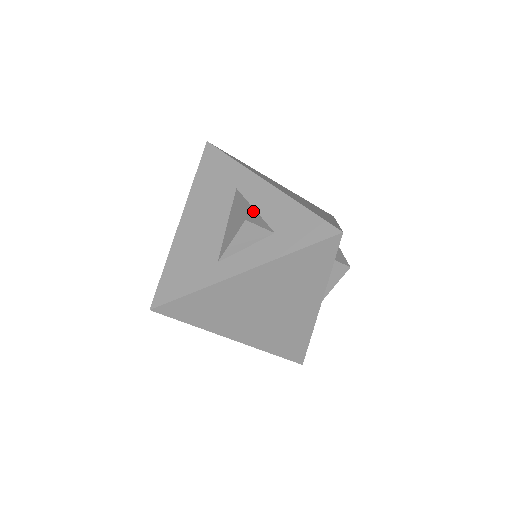
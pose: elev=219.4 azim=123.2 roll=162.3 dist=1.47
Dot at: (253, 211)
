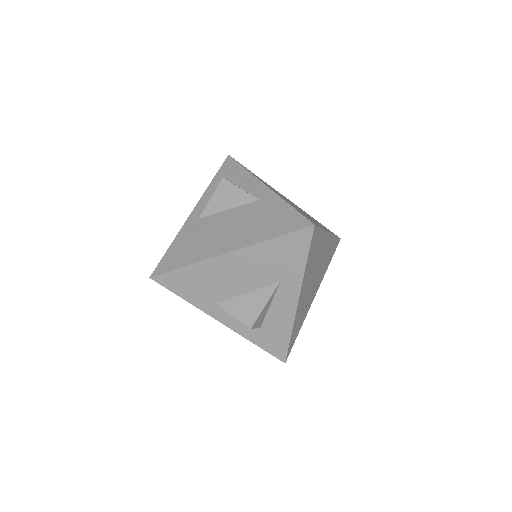
Dot at: (267, 309)
